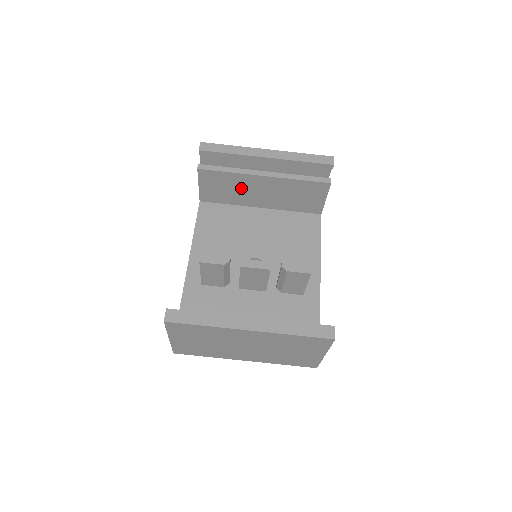
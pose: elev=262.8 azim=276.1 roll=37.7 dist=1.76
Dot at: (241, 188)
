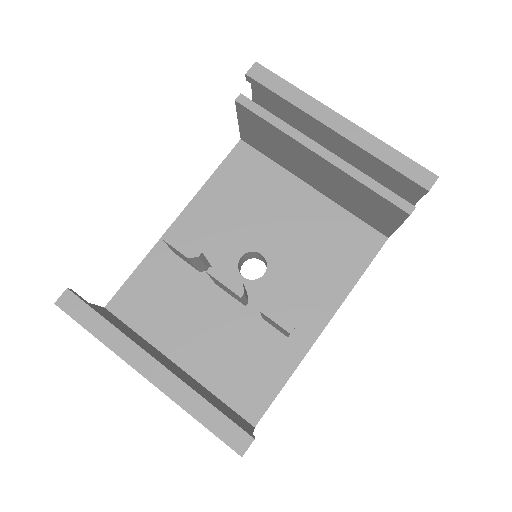
Dot at: (289, 152)
